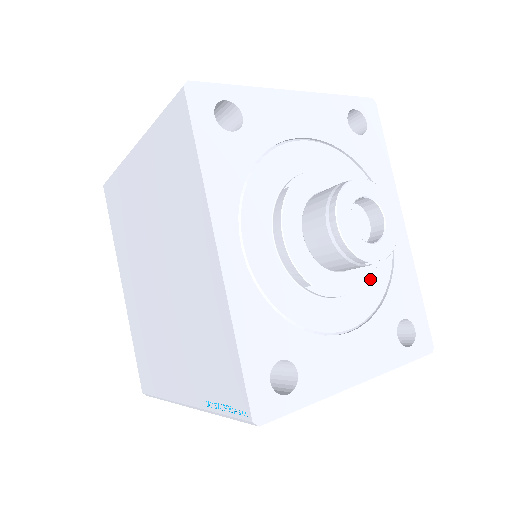
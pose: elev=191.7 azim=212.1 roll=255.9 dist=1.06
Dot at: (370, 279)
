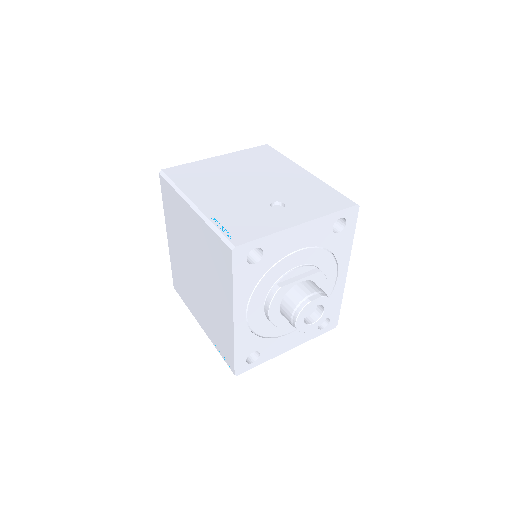
Dot at: occluded
